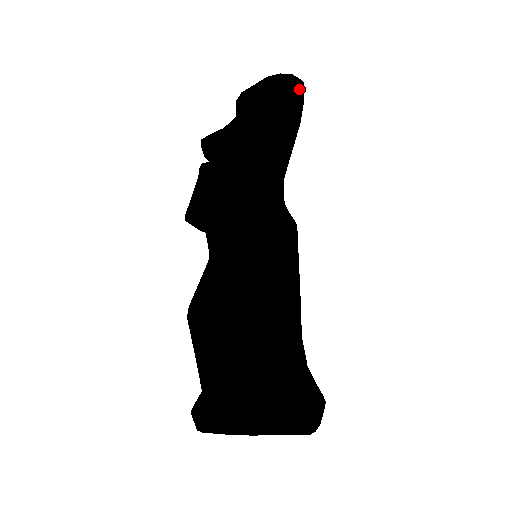
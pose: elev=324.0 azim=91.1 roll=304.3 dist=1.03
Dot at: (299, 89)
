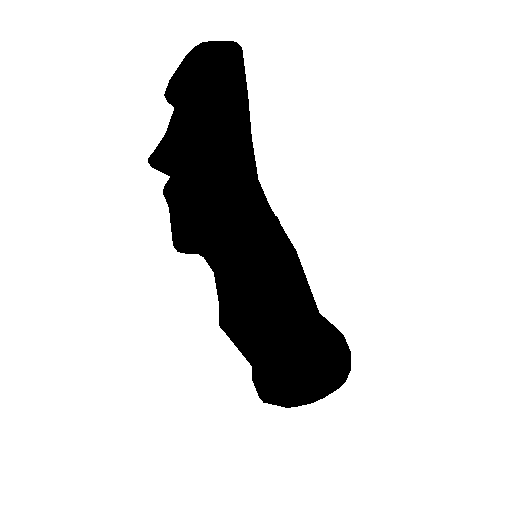
Dot at: (241, 70)
